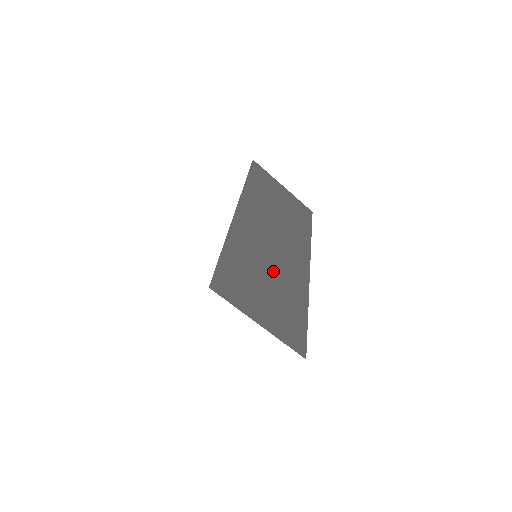
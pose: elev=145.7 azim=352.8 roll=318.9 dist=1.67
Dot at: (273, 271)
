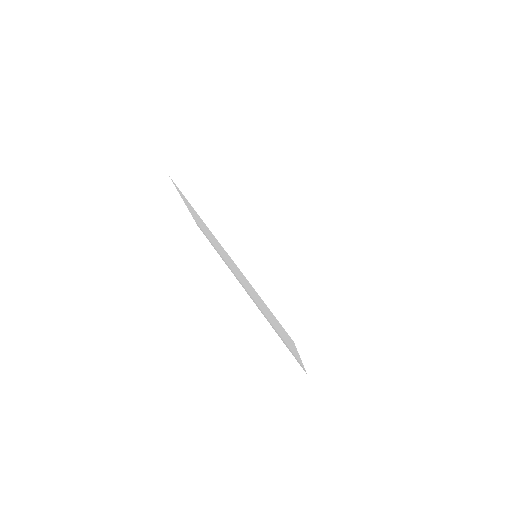
Dot at: occluded
